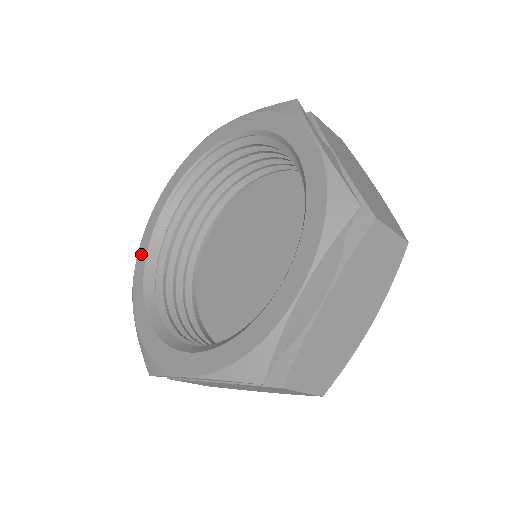
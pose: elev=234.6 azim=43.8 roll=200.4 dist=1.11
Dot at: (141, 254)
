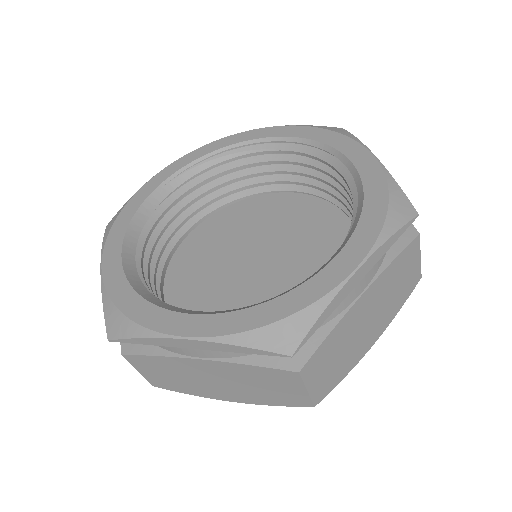
Dot at: (124, 216)
